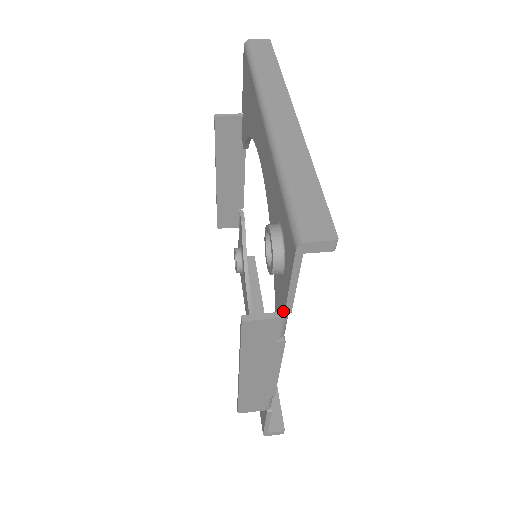
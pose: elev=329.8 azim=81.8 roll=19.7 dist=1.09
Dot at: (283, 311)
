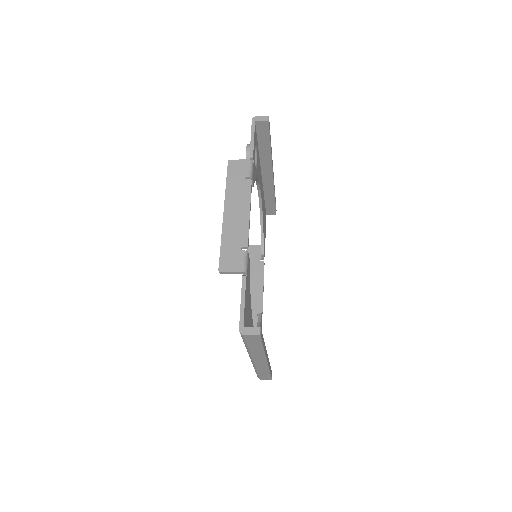
Dot at: (250, 162)
